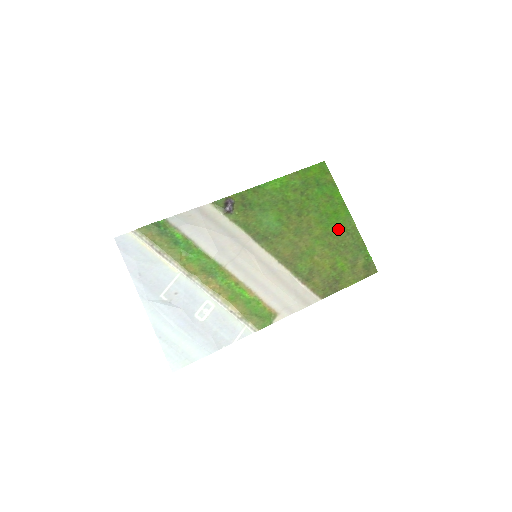
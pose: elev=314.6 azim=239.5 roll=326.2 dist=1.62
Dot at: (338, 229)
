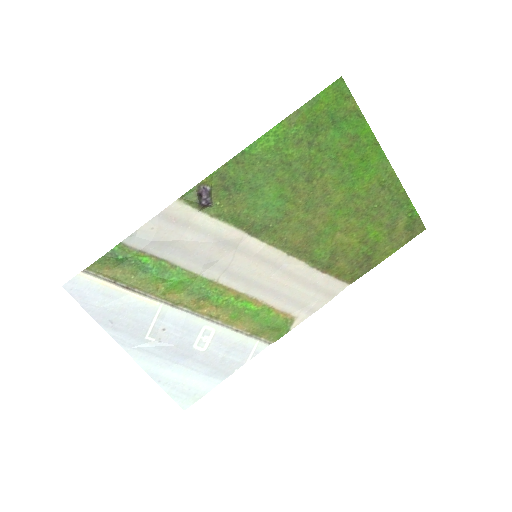
Dot at: (368, 185)
